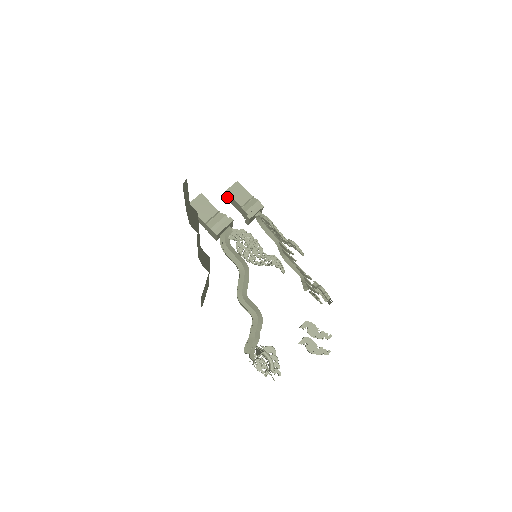
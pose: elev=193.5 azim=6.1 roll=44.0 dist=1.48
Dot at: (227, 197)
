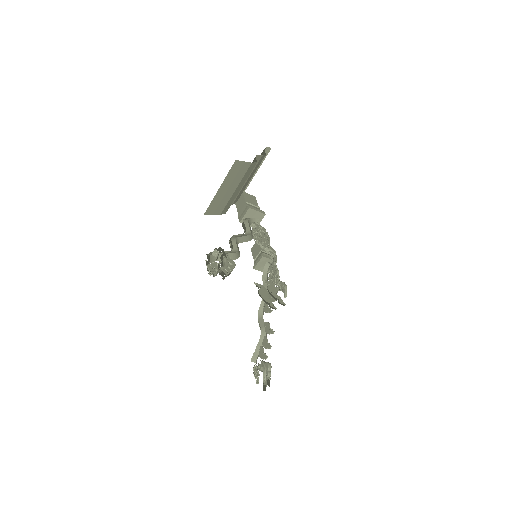
Dot at: (254, 247)
